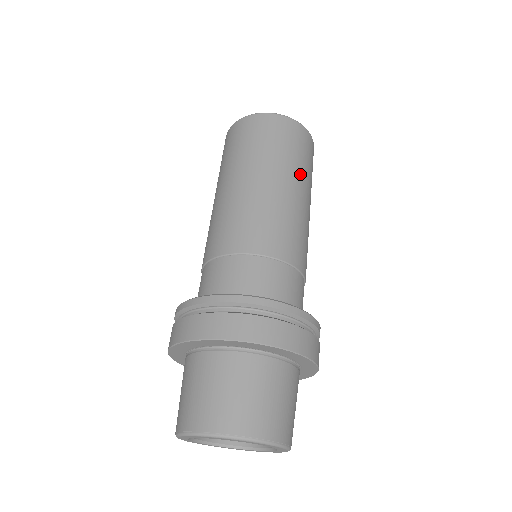
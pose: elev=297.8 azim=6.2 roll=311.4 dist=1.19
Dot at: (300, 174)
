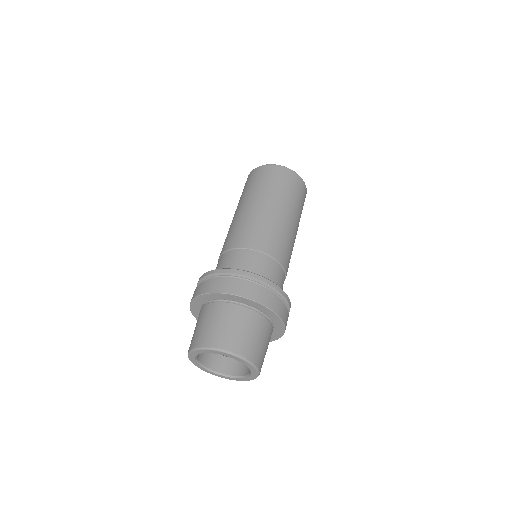
Dot at: (297, 212)
